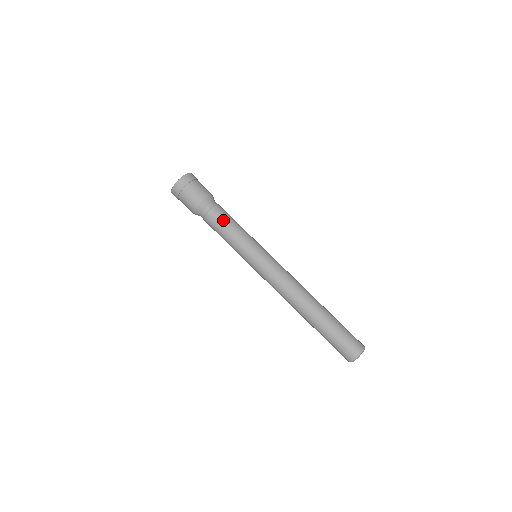
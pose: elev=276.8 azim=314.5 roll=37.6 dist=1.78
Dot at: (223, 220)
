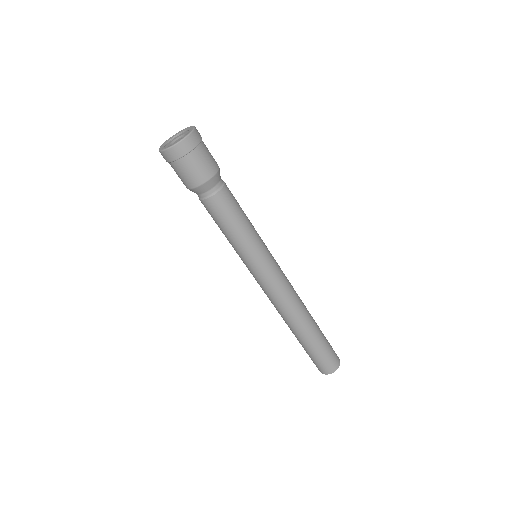
Dot at: (225, 214)
